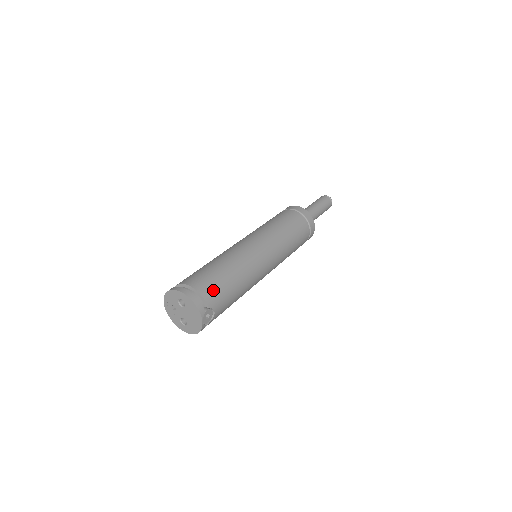
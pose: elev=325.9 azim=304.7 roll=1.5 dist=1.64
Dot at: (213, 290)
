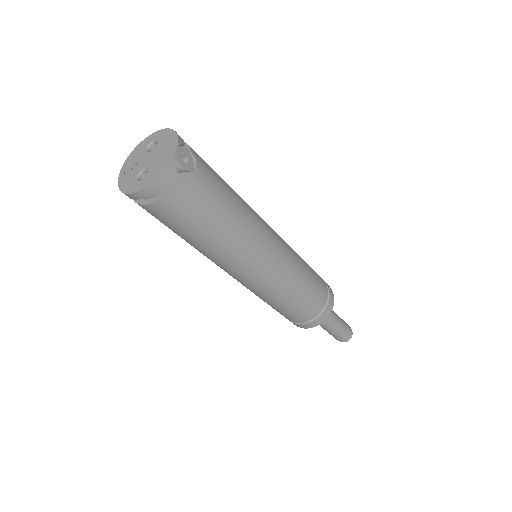
Dot at: occluded
